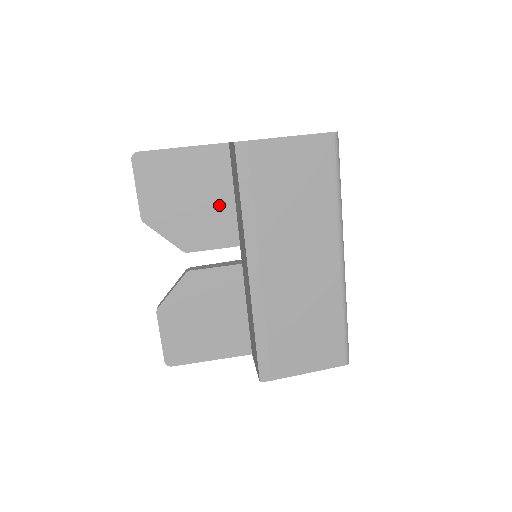
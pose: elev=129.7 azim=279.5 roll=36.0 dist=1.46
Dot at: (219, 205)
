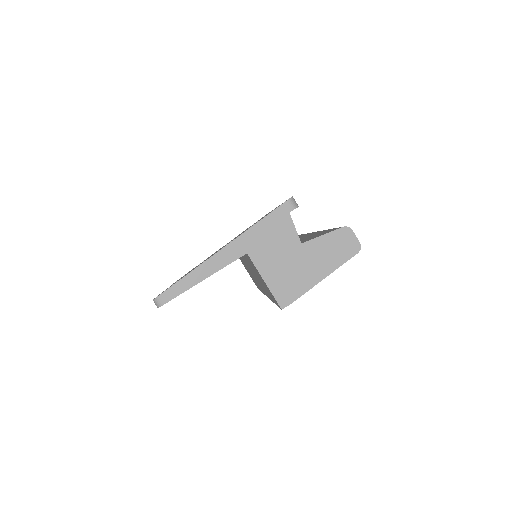
Dot at: occluded
